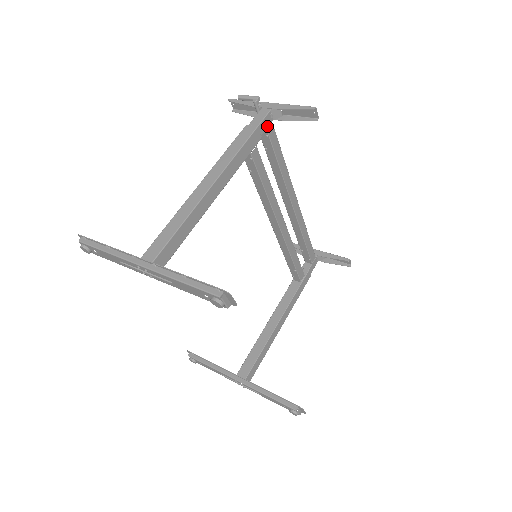
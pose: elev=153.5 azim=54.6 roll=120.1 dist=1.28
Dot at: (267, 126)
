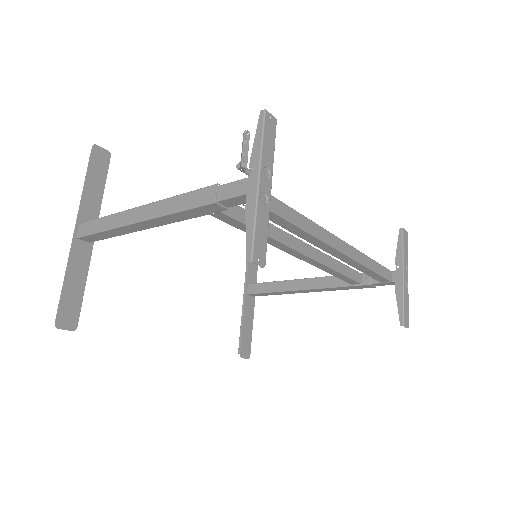
Dot at: (242, 202)
